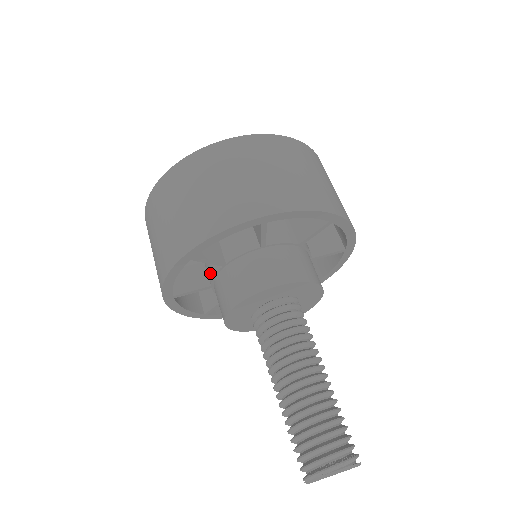
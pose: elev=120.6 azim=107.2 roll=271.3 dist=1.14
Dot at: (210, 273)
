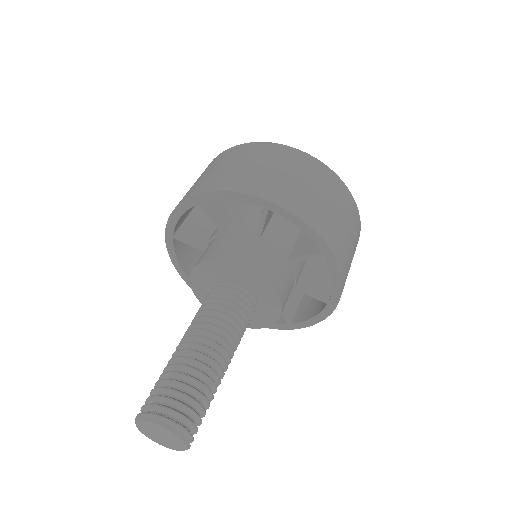
Dot at: occluded
